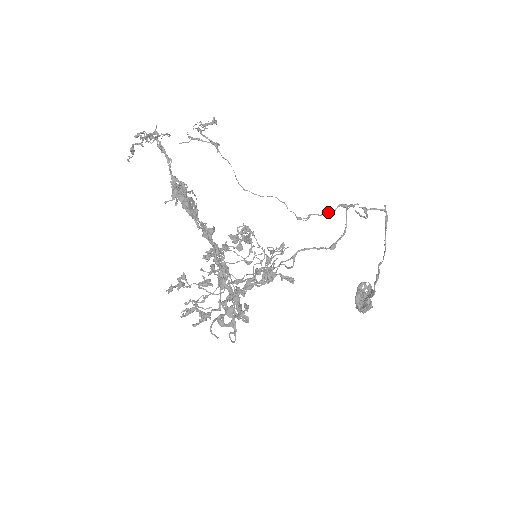
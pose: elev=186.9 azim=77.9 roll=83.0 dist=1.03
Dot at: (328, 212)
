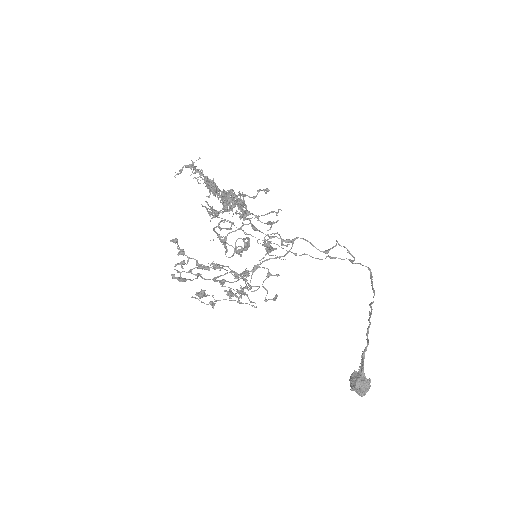
Dot at: (320, 259)
